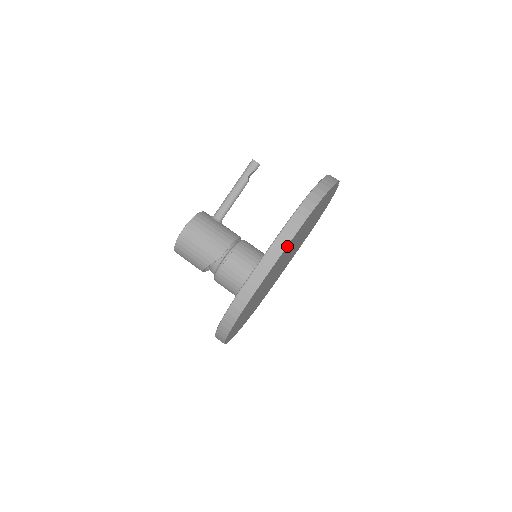
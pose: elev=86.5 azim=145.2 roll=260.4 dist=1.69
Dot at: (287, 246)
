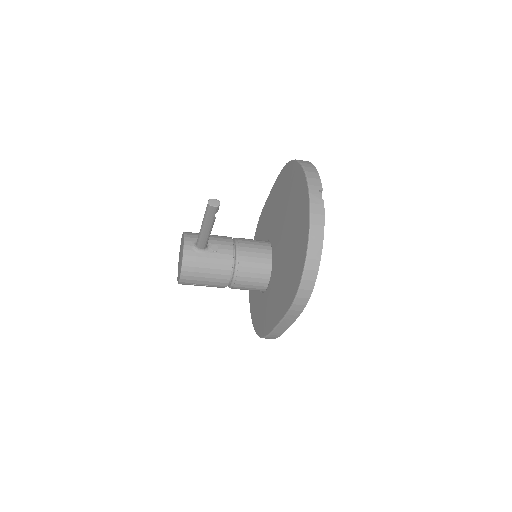
Dot at: (295, 318)
